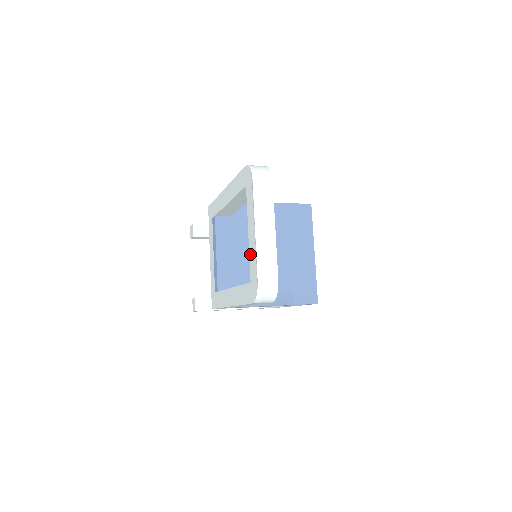
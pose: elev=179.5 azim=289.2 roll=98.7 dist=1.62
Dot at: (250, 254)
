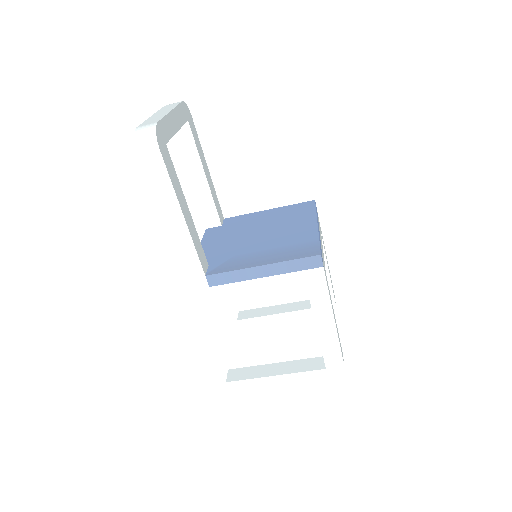
Dot at: occluded
